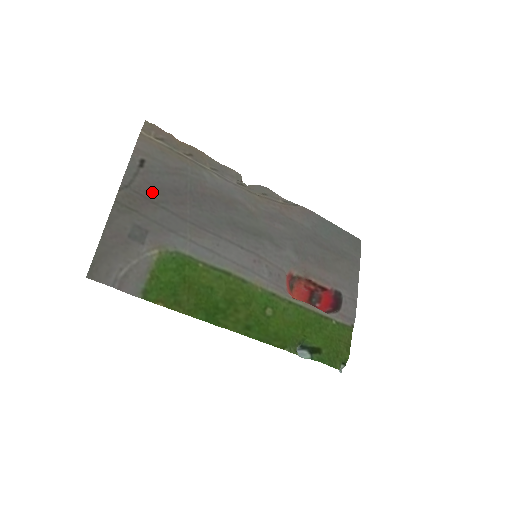
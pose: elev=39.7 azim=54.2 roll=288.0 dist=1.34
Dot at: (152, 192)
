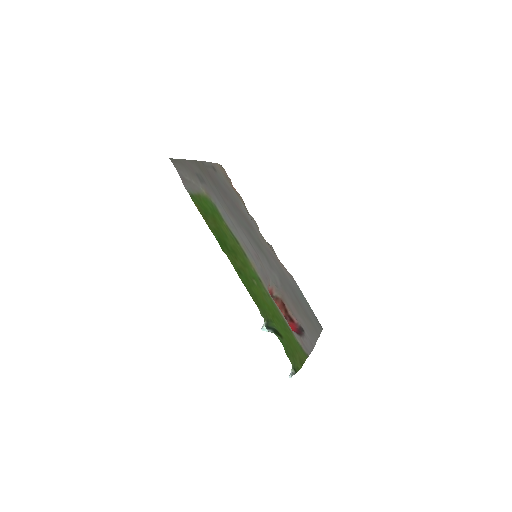
Dot at: (214, 179)
